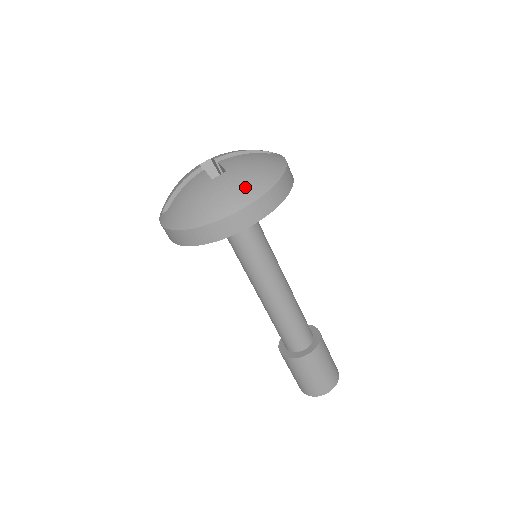
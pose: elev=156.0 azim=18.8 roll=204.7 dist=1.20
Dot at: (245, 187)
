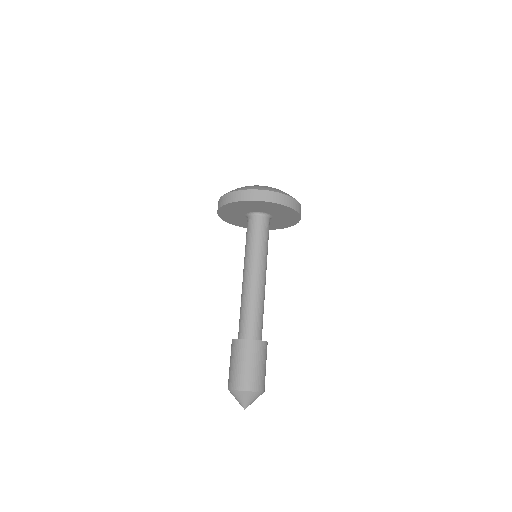
Dot at: (282, 191)
